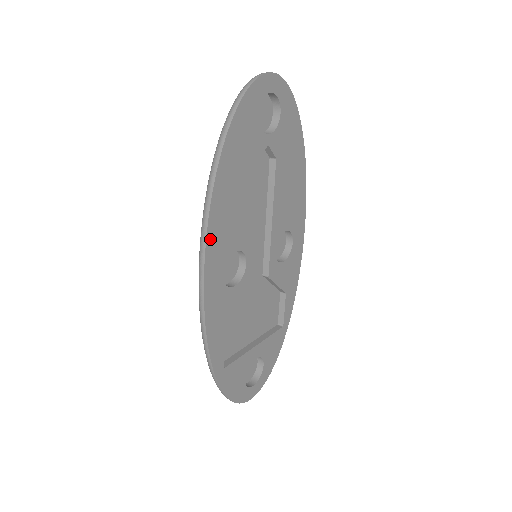
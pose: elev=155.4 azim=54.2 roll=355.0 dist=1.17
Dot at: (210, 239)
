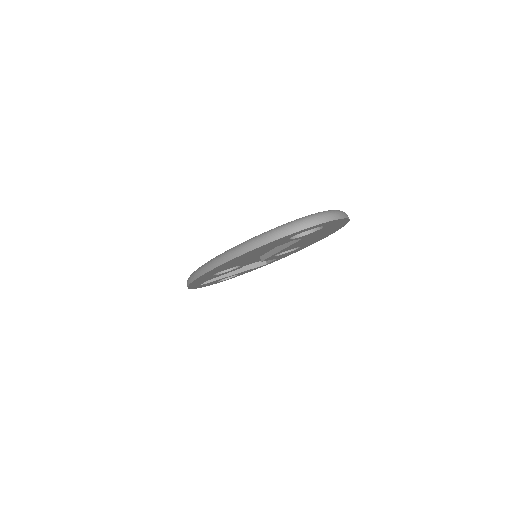
Dot at: occluded
